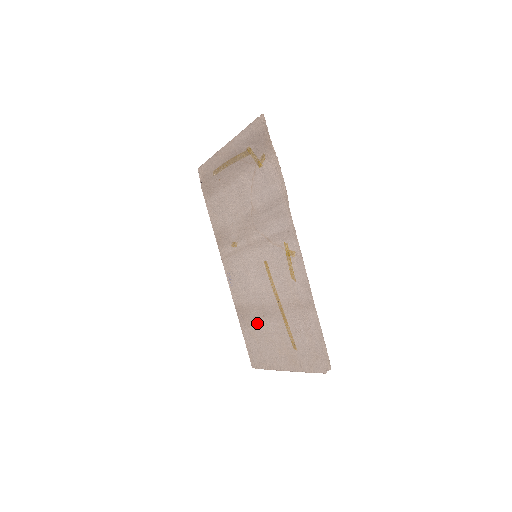
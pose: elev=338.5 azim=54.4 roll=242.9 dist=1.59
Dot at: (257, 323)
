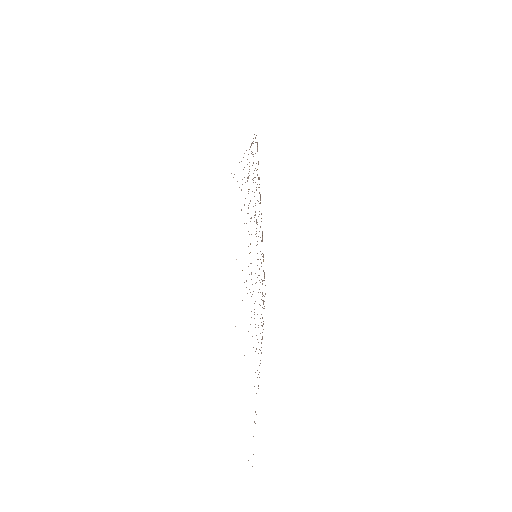
Dot at: occluded
